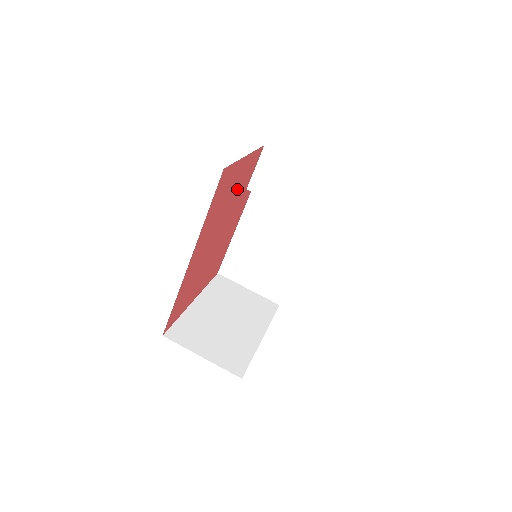
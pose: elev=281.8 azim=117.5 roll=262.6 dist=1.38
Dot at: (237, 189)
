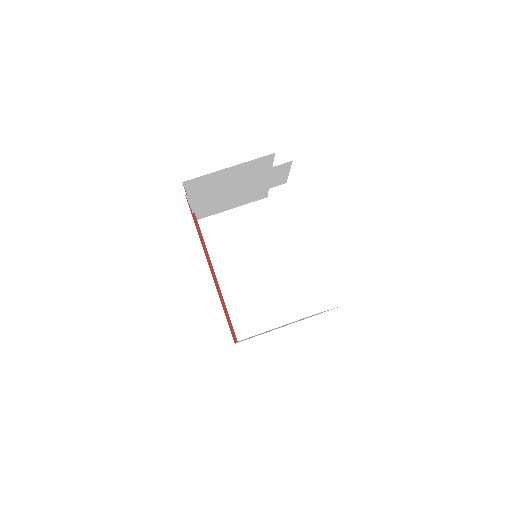
Dot at: occluded
